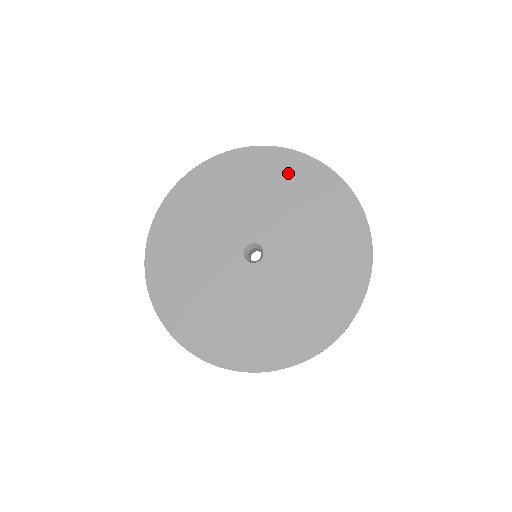
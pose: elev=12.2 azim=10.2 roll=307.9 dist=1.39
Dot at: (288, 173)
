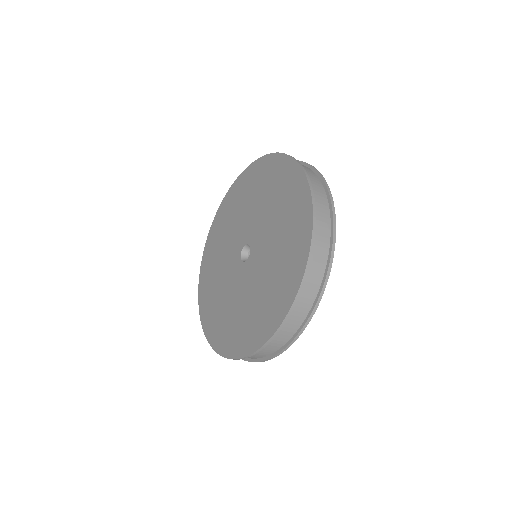
Dot at: (235, 198)
